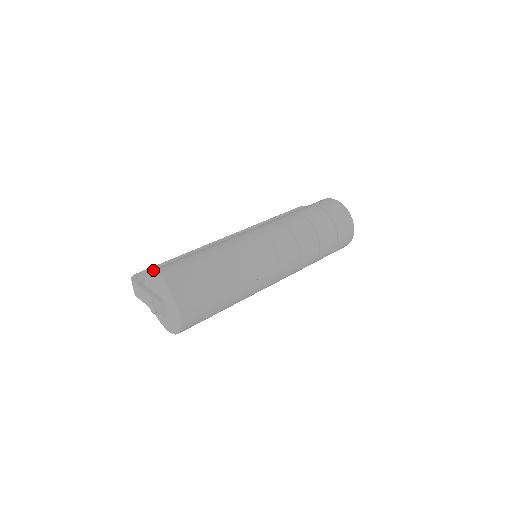
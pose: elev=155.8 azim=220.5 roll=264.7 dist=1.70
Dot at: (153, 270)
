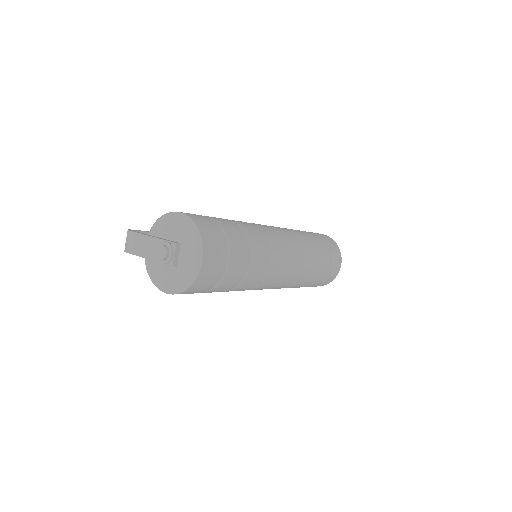
Dot at: (172, 212)
